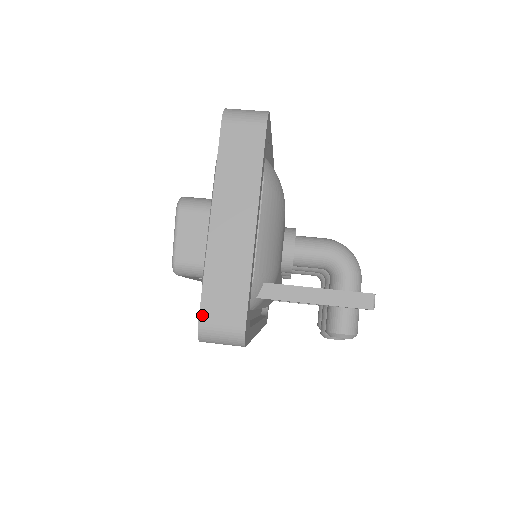
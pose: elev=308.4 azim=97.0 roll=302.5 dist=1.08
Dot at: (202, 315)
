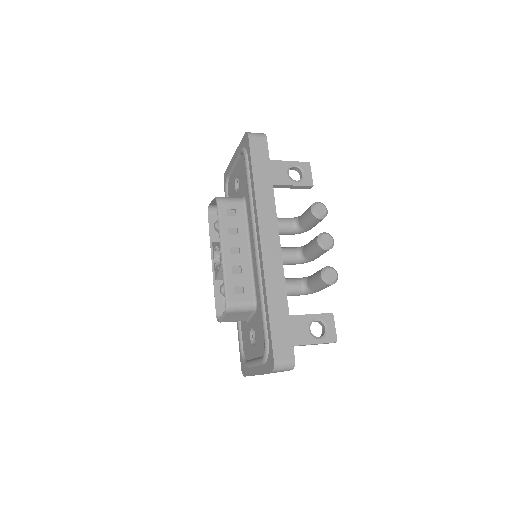
Dot at: (245, 135)
